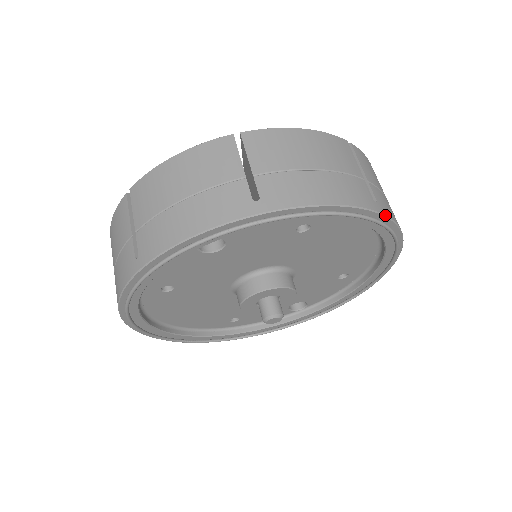
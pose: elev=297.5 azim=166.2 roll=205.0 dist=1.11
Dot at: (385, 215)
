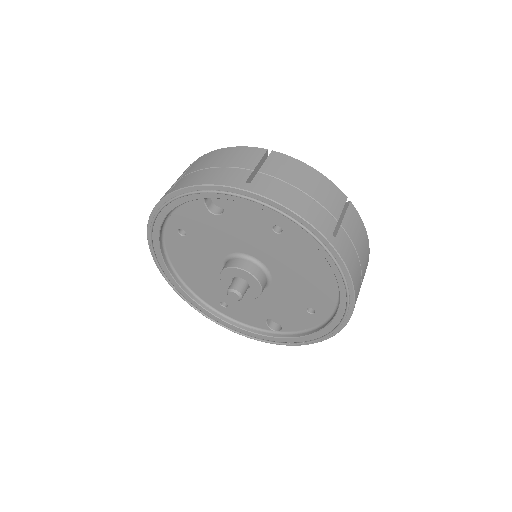
Dot at: (335, 248)
